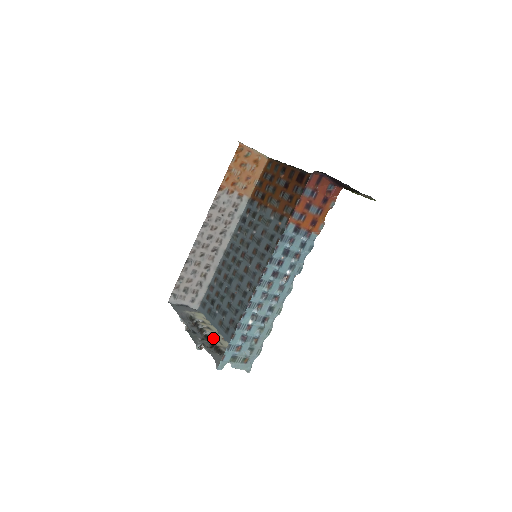
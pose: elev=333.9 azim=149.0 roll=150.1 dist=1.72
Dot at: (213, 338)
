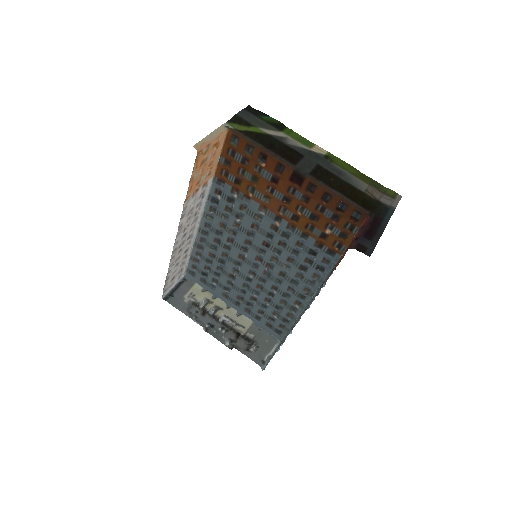
Dot at: (231, 322)
